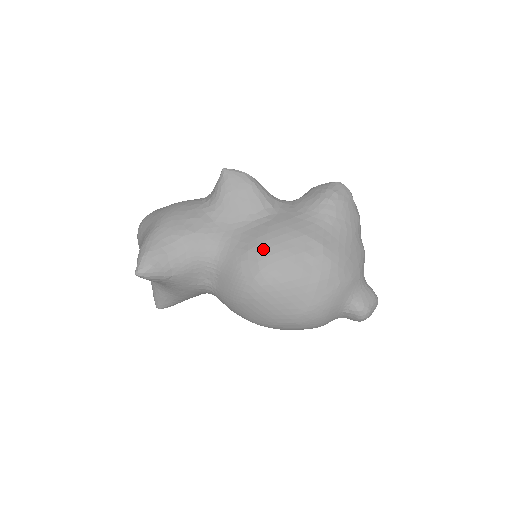
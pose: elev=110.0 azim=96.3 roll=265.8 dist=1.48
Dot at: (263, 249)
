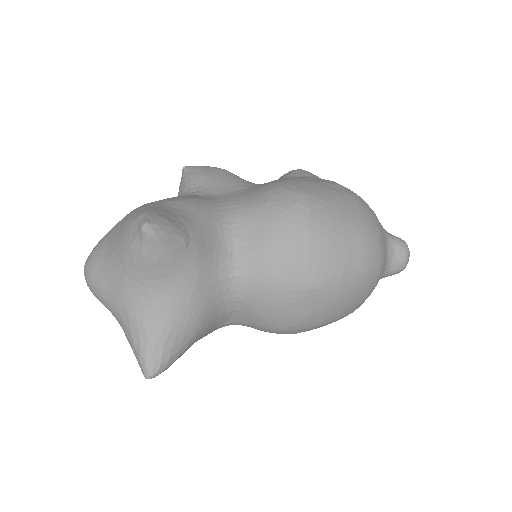
Dot at: (284, 184)
